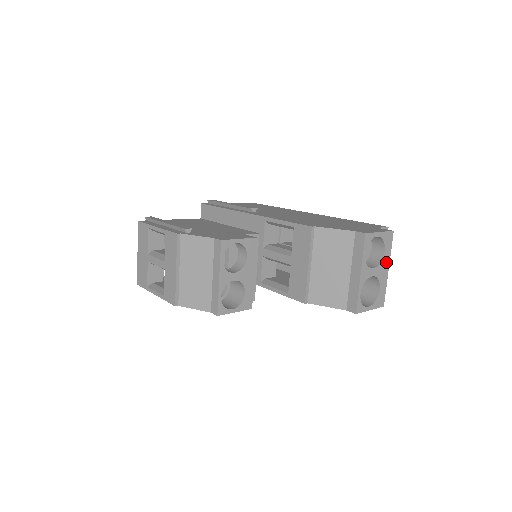
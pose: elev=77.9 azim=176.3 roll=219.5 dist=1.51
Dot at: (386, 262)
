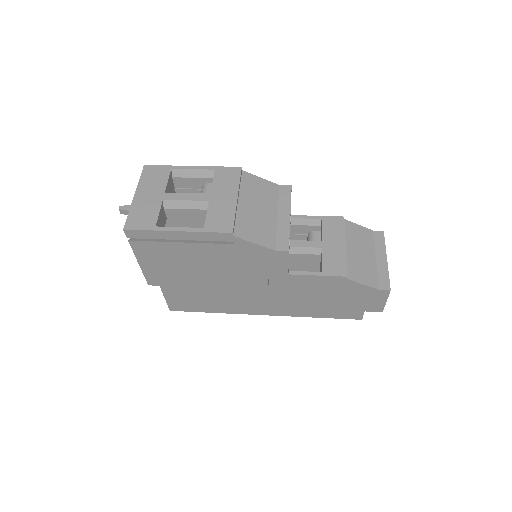
Dot at: occluded
